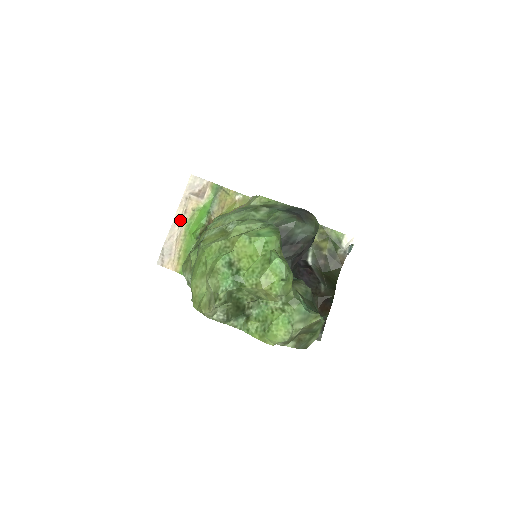
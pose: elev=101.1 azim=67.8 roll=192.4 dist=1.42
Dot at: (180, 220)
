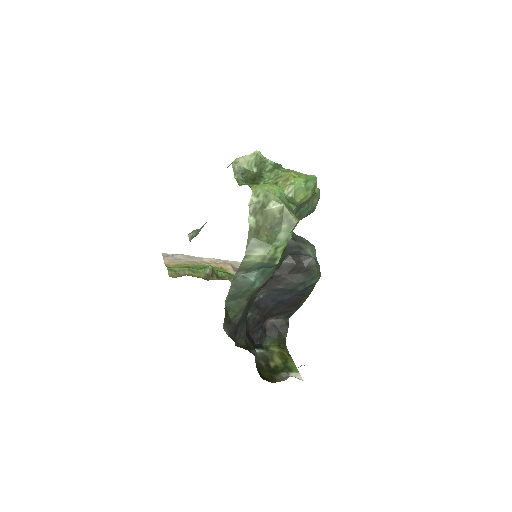
Dot at: (207, 261)
